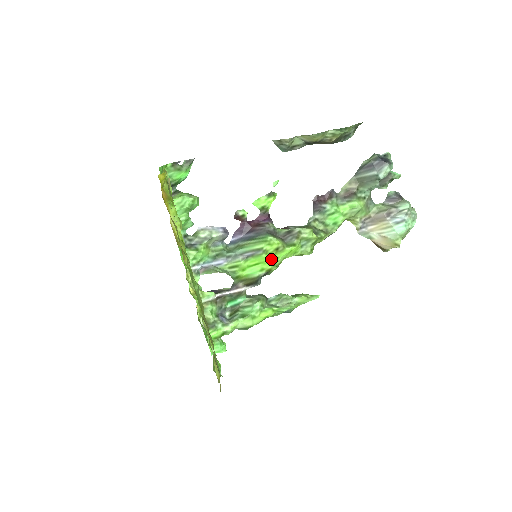
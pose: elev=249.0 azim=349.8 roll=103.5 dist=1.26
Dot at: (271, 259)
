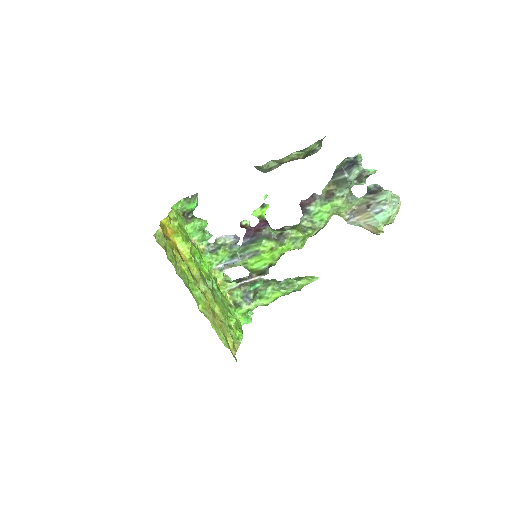
Dot at: (269, 256)
